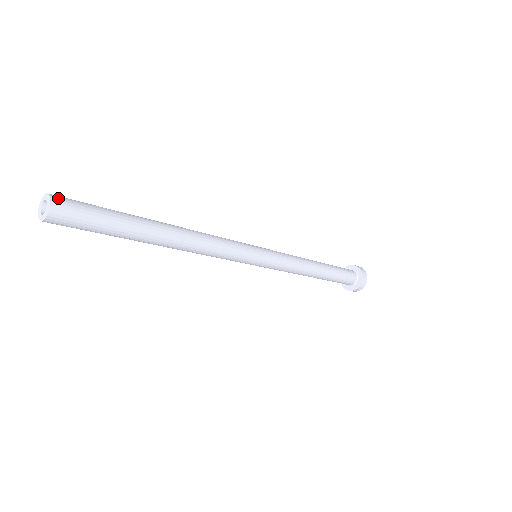
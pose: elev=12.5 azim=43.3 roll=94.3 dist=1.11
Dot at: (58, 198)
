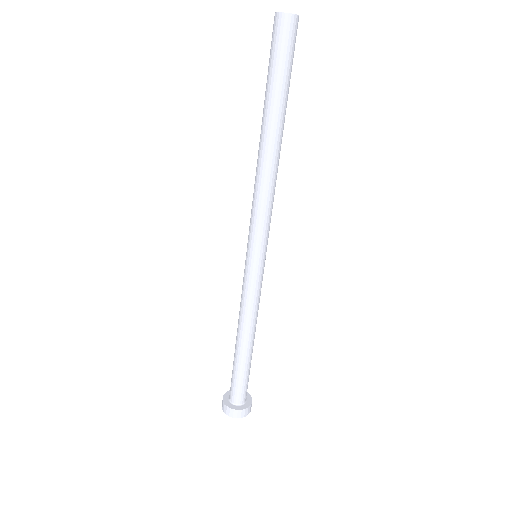
Dot at: (297, 24)
